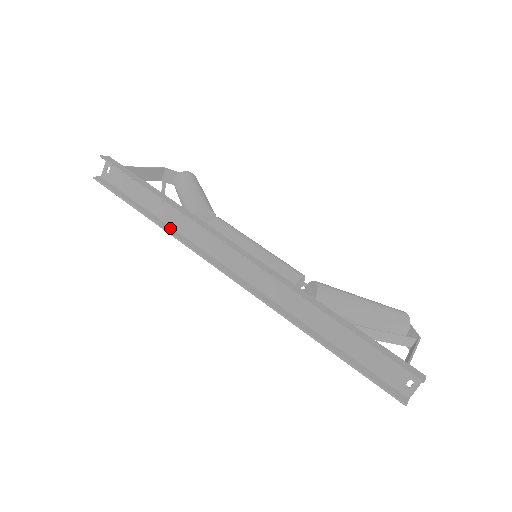
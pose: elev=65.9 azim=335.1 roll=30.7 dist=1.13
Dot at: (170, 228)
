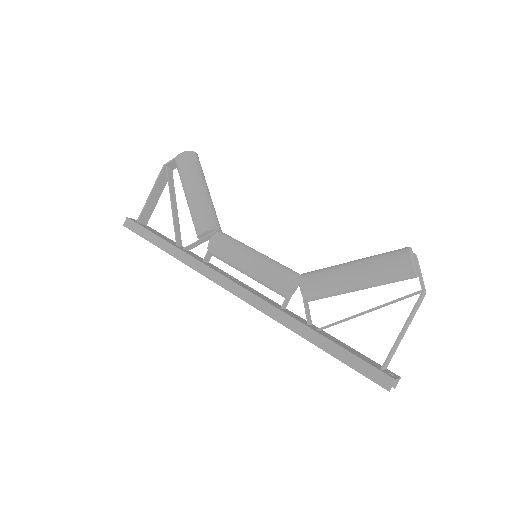
Dot at: occluded
